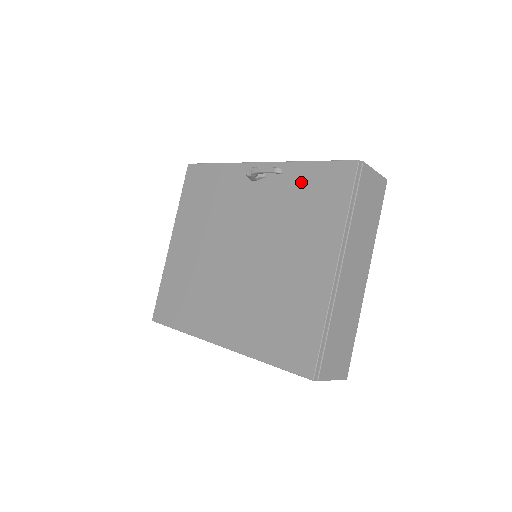
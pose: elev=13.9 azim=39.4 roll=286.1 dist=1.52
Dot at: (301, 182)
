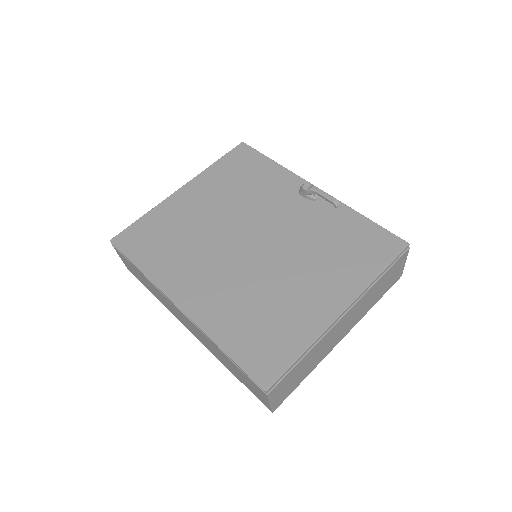
Dot at: (348, 226)
